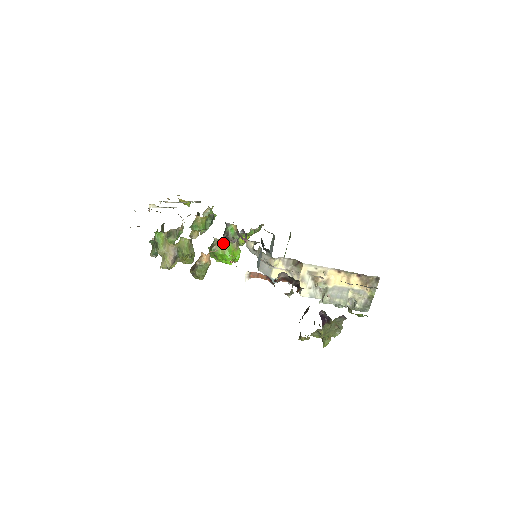
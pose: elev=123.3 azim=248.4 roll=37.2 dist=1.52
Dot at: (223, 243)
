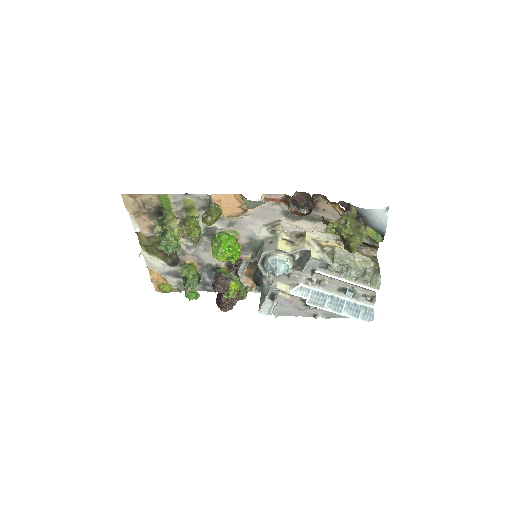
Dot at: (226, 233)
